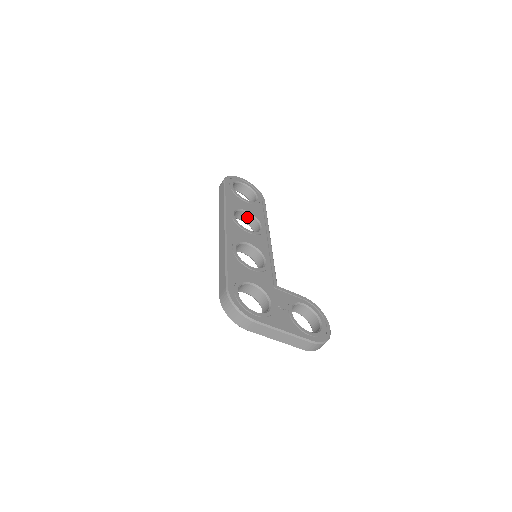
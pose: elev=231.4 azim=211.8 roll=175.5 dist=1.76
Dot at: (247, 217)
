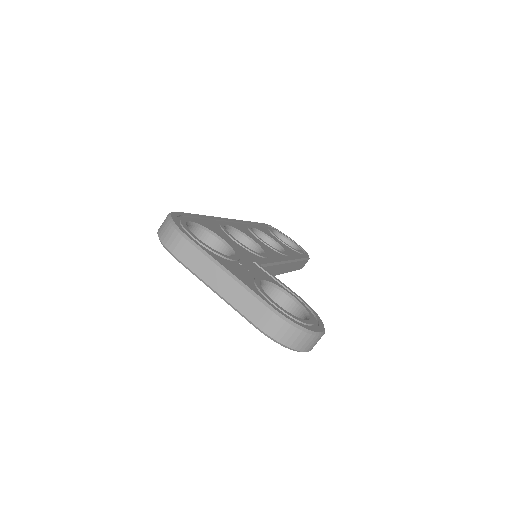
Dot at: occluded
